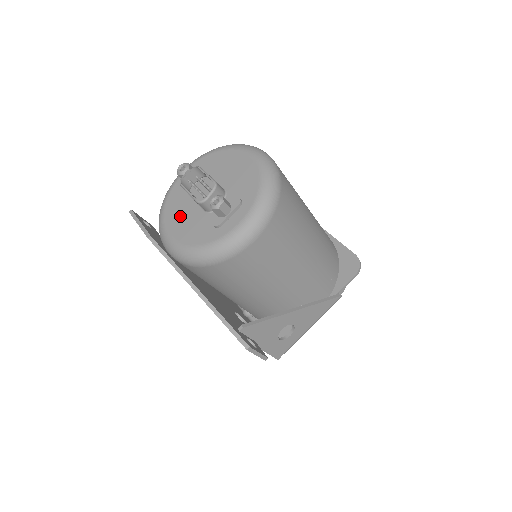
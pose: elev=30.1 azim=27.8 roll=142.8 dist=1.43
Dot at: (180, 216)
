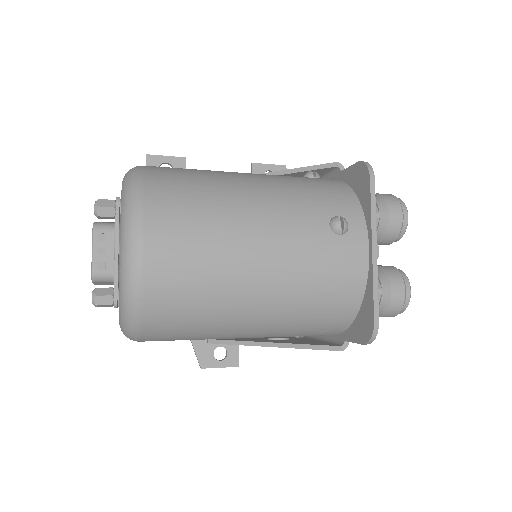
Dot at: occluded
